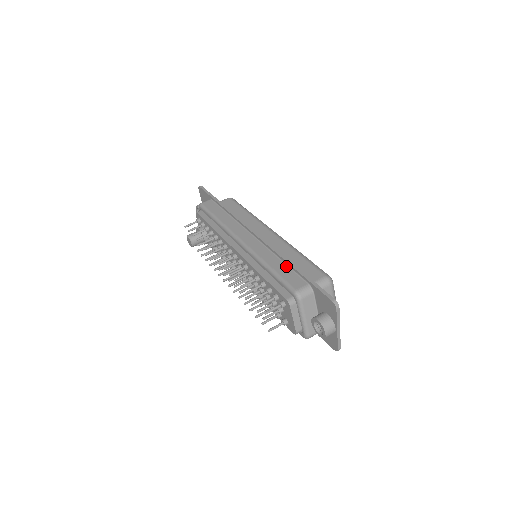
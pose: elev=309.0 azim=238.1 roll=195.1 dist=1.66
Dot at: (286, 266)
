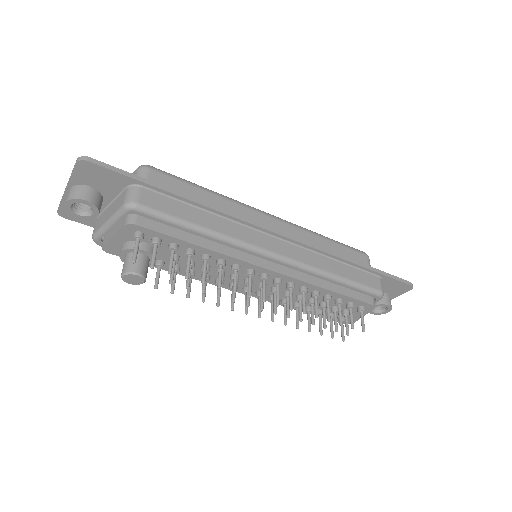
Dot at: (348, 266)
